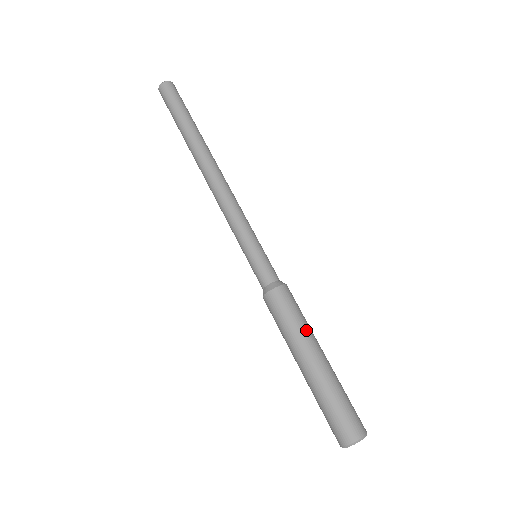
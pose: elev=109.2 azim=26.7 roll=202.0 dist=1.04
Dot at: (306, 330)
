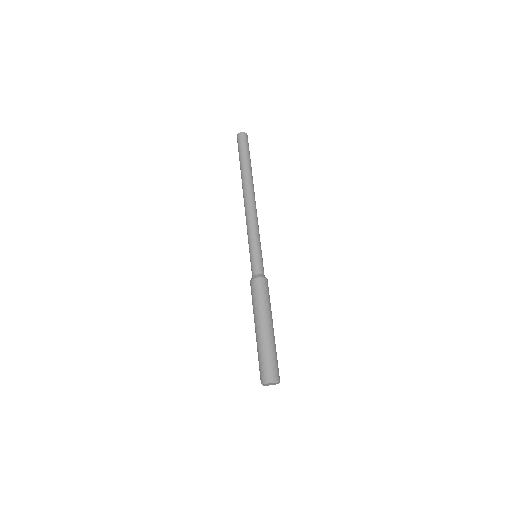
Dot at: occluded
